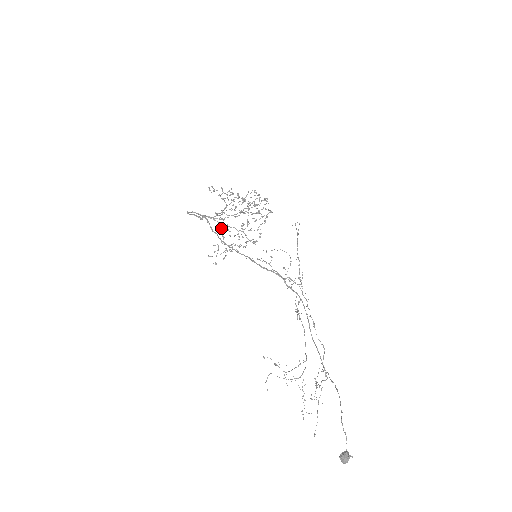
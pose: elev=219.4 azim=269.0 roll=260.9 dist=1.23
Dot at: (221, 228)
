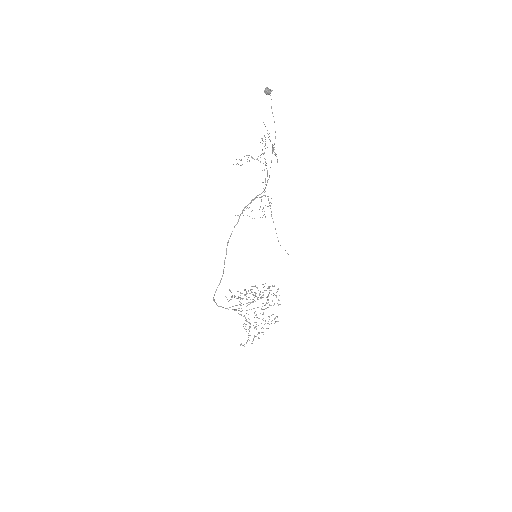
Dot at: (240, 305)
